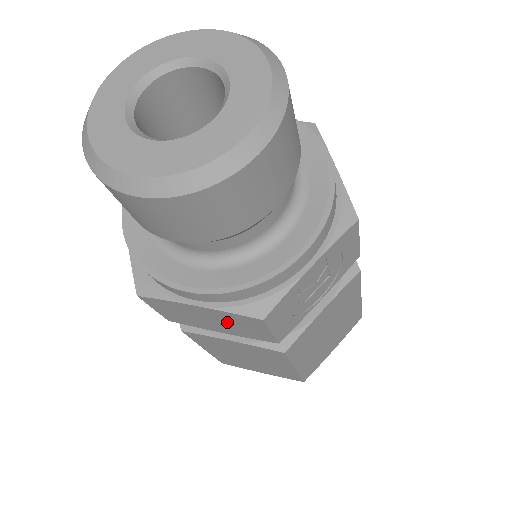
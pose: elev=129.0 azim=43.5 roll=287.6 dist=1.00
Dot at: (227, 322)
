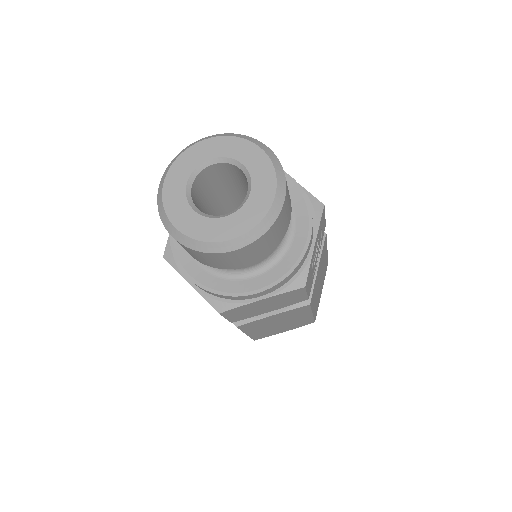
Dot at: (278, 301)
